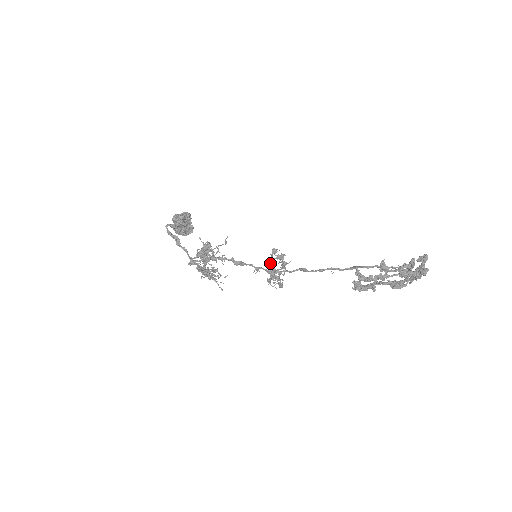
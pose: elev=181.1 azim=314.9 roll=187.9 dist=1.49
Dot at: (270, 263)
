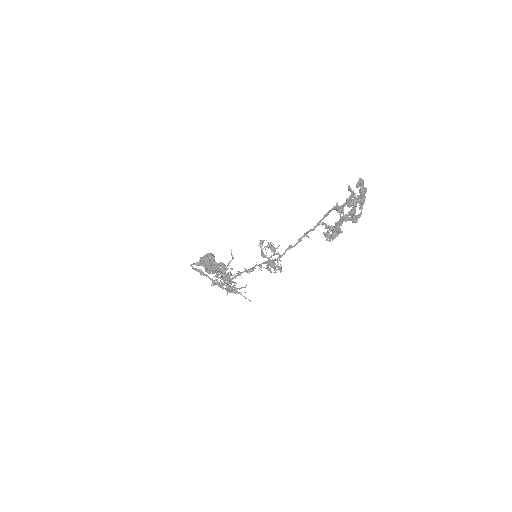
Dot at: (262, 253)
